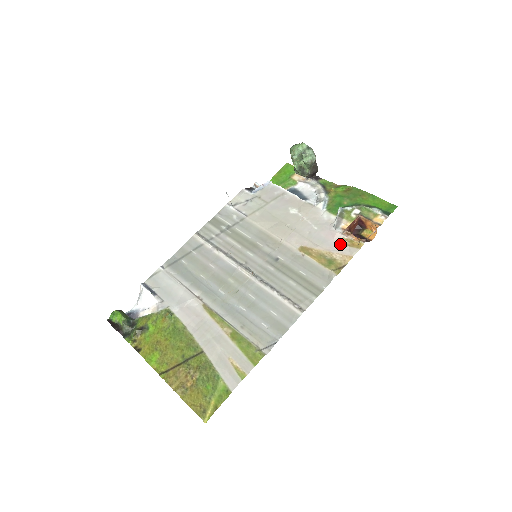
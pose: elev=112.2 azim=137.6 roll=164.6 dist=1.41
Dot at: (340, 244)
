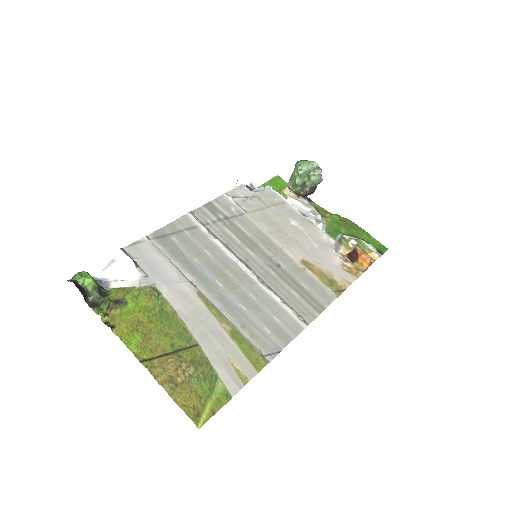
Dot at: (340, 268)
